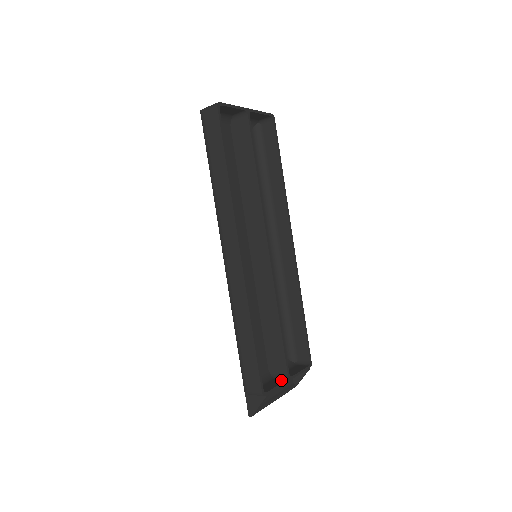
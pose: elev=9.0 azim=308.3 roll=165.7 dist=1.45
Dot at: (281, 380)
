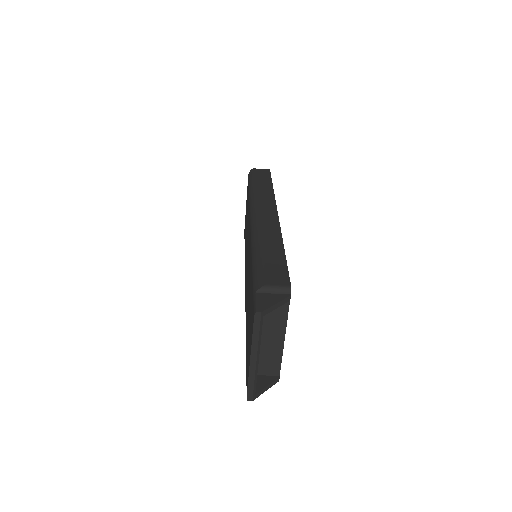
Dot at: (279, 329)
